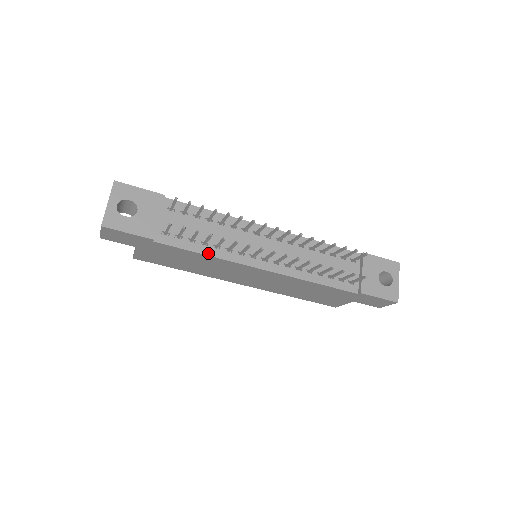
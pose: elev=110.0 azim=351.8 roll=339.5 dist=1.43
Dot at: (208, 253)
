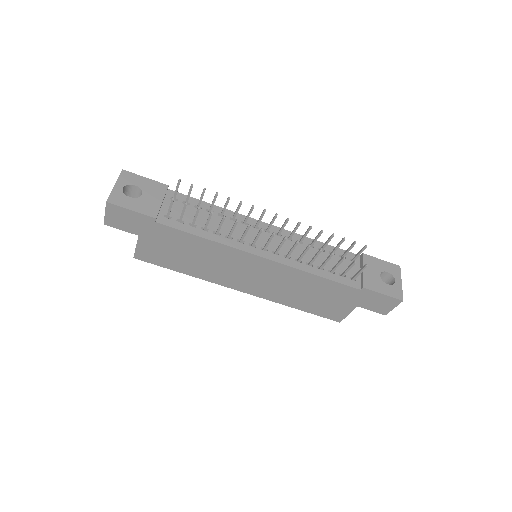
Dot at: (208, 237)
